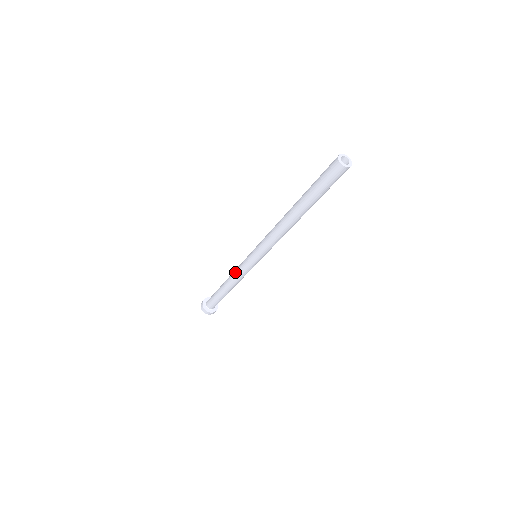
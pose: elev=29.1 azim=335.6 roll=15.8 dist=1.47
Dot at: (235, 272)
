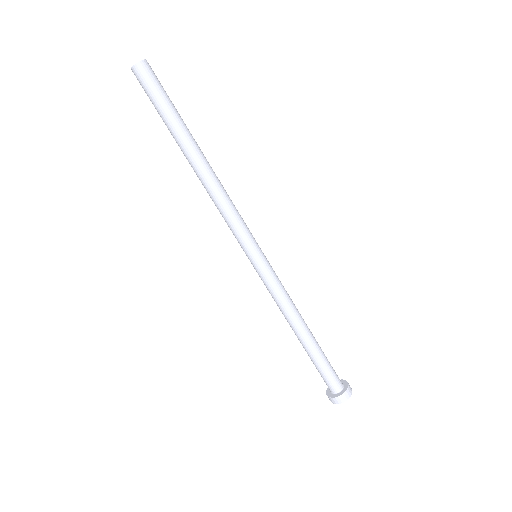
Dot at: (277, 303)
